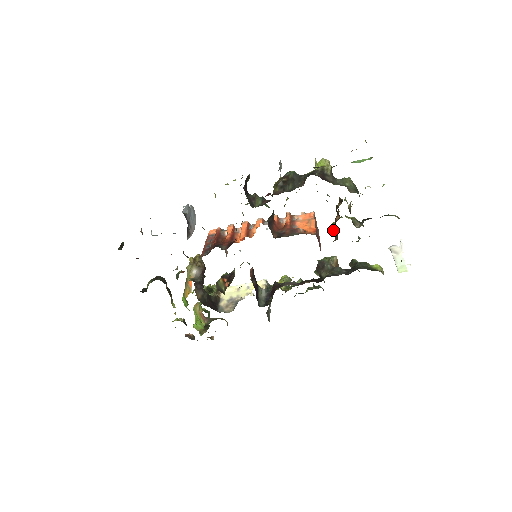
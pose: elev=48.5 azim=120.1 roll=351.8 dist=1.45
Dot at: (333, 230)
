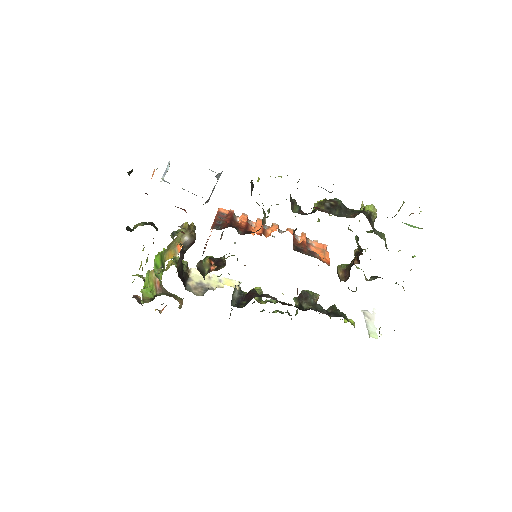
Dot at: (342, 271)
